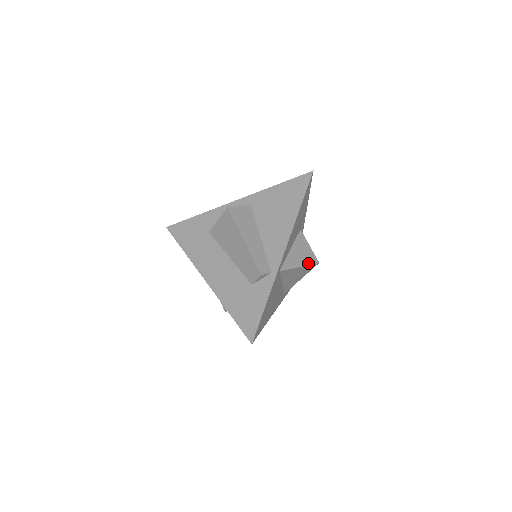
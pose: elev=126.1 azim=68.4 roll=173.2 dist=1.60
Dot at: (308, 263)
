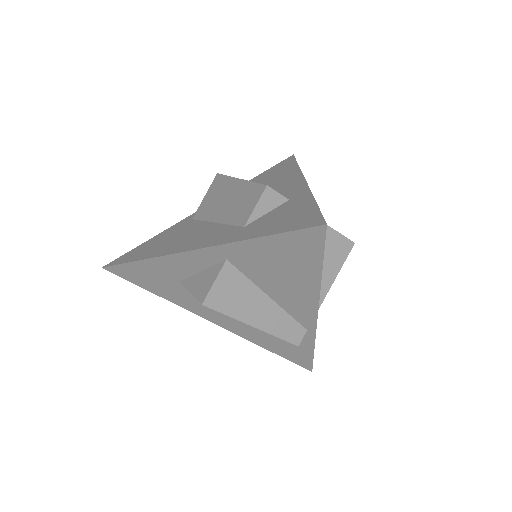
Dot at: (342, 262)
